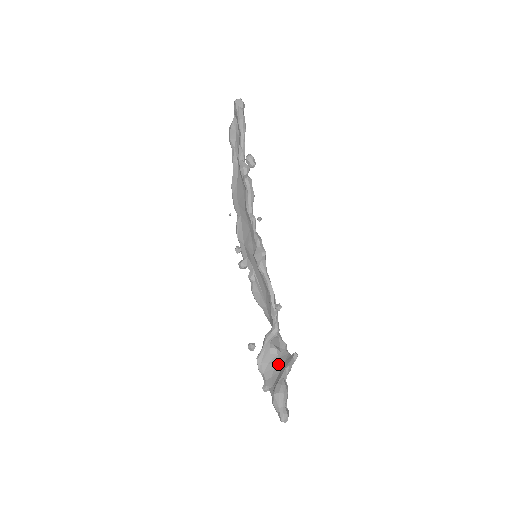
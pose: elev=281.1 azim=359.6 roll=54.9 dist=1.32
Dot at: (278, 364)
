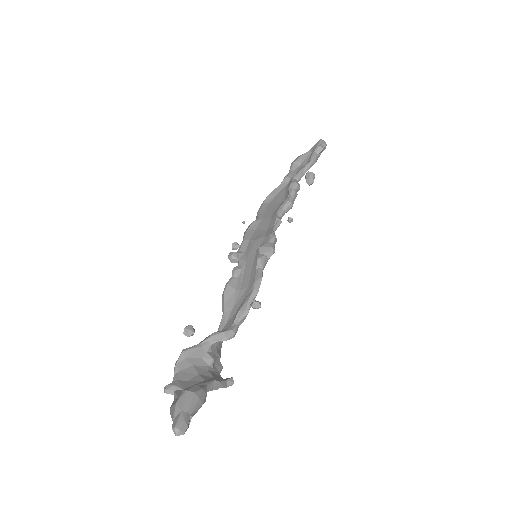
Dot at: (205, 374)
